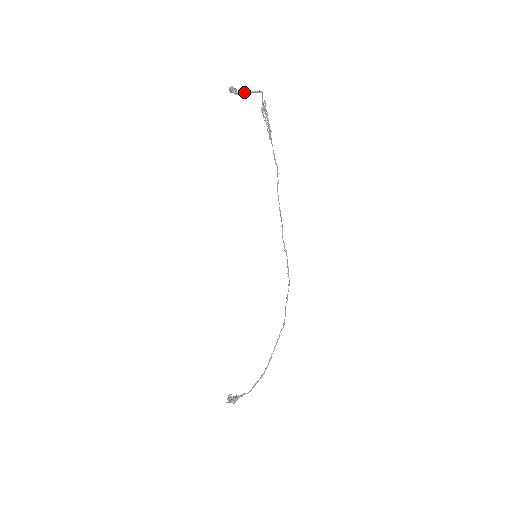
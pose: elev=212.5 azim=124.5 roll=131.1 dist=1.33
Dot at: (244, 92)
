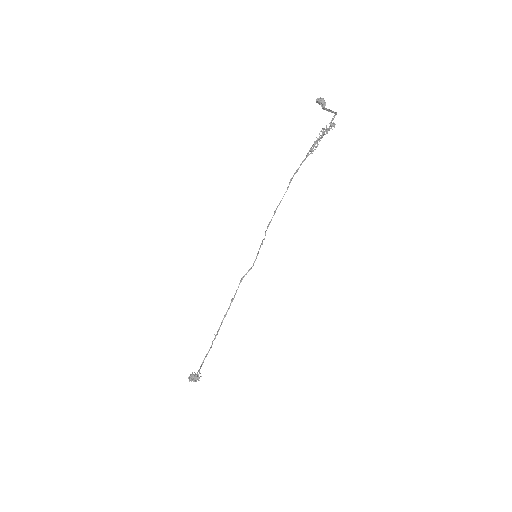
Dot at: (329, 110)
